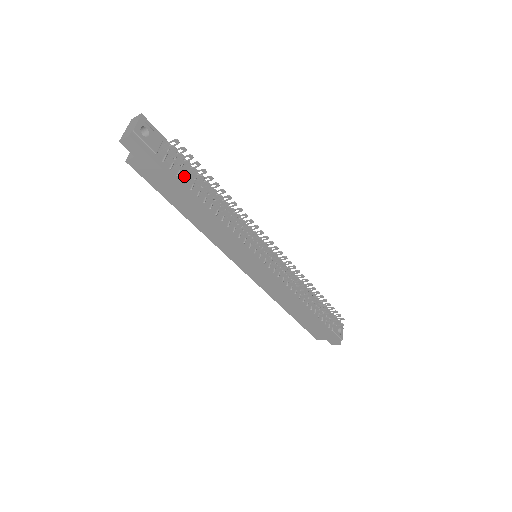
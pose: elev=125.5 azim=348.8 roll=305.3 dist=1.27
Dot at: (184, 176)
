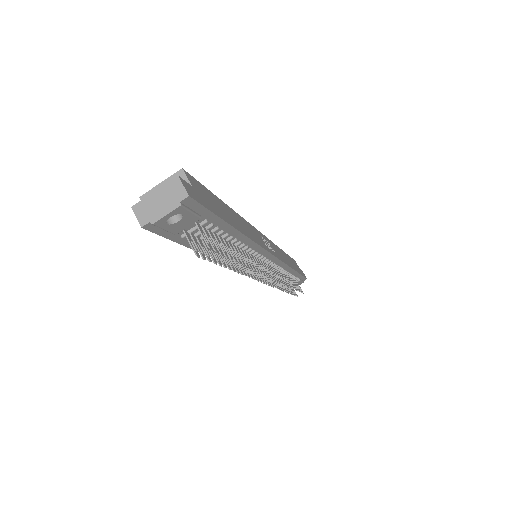
Dot at: occluded
